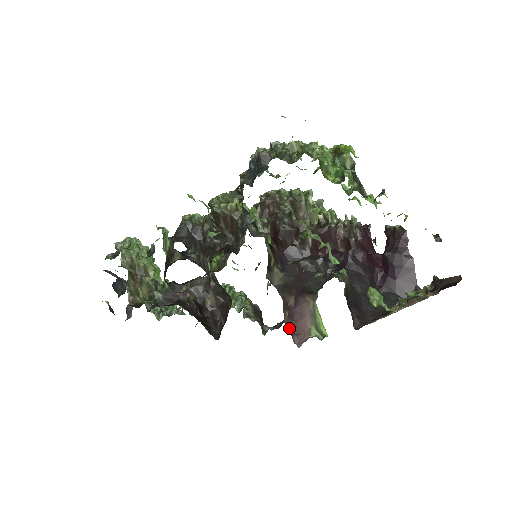
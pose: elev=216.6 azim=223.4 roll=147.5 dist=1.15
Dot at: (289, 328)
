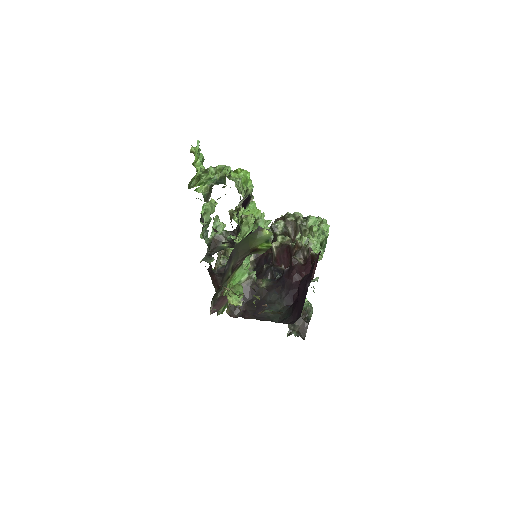
Dot at: (216, 301)
